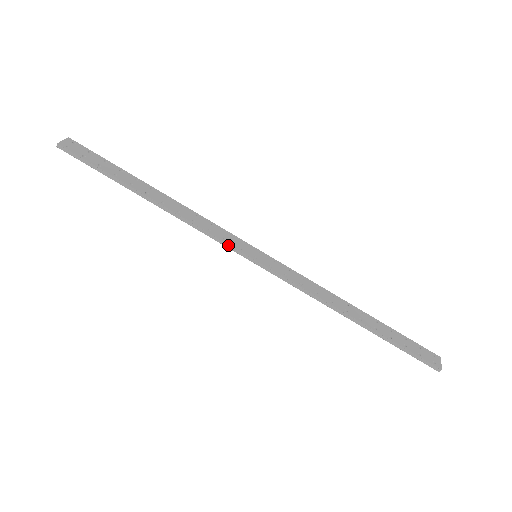
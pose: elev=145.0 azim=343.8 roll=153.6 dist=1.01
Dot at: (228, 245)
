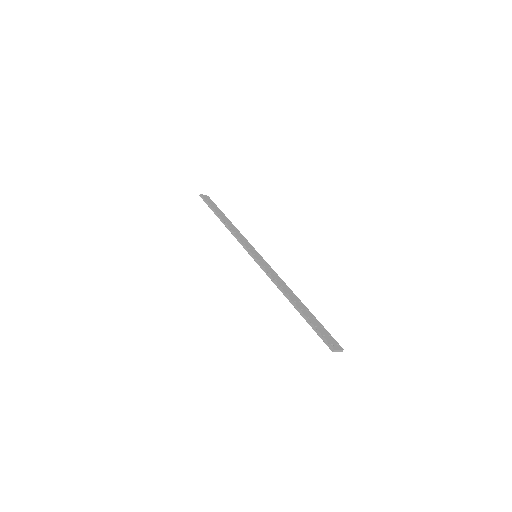
Dot at: (244, 245)
